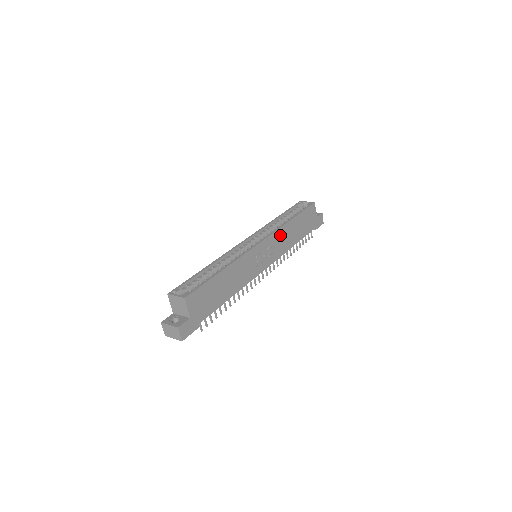
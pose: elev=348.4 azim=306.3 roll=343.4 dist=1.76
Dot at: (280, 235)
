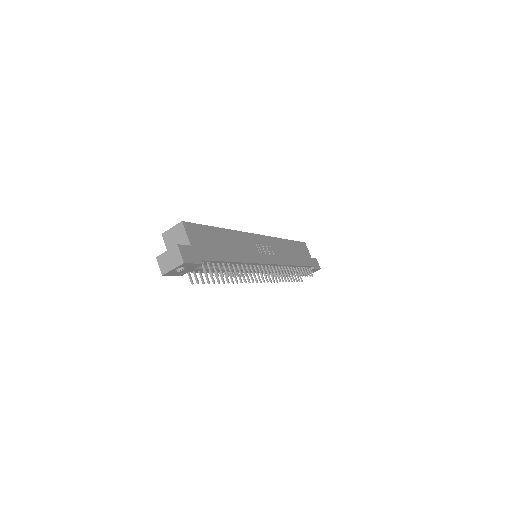
Dot at: (277, 244)
